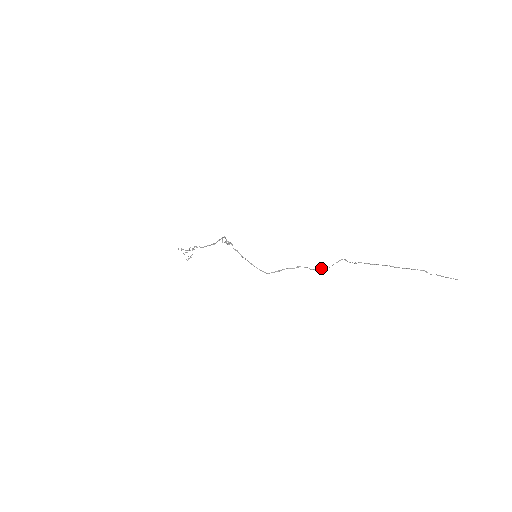
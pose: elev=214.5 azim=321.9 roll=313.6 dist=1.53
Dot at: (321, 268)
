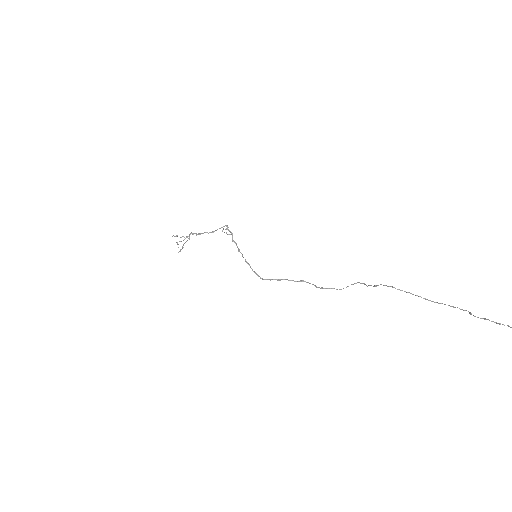
Dot at: (330, 288)
